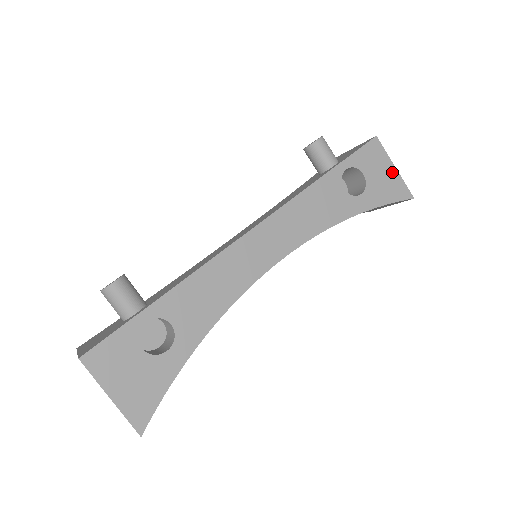
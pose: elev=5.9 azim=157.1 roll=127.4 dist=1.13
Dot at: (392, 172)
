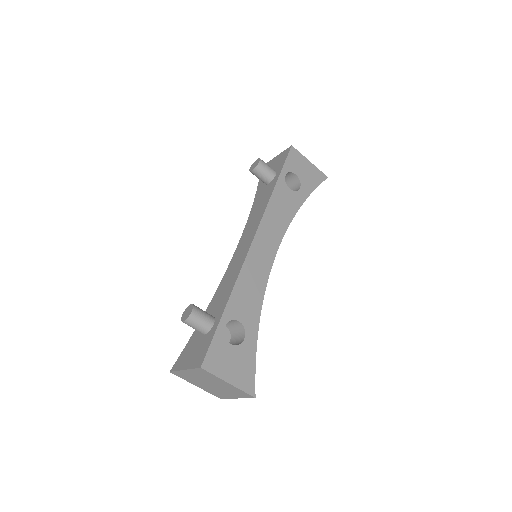
Dot at: (310, 166)
